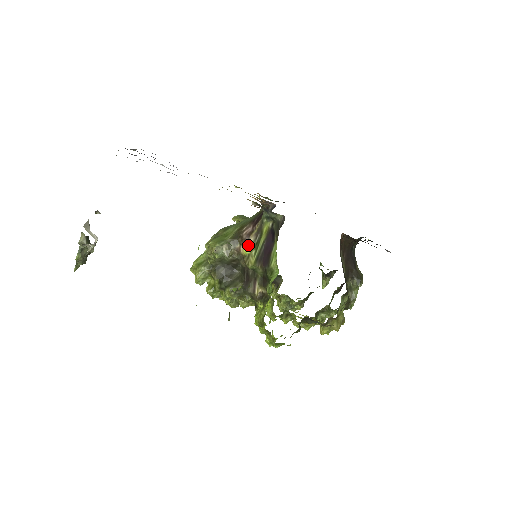
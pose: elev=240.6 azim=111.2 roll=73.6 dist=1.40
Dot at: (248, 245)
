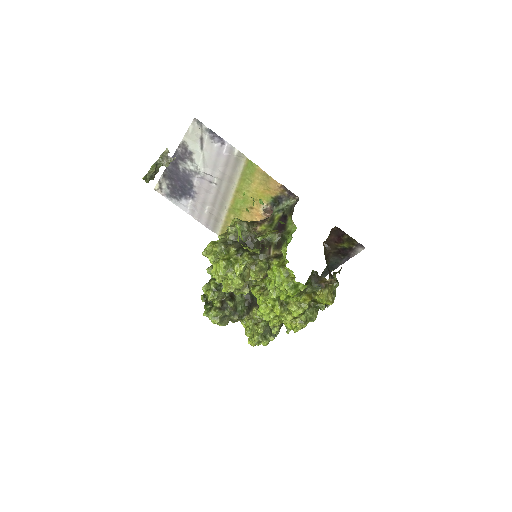
Dot at: (264, 225)
